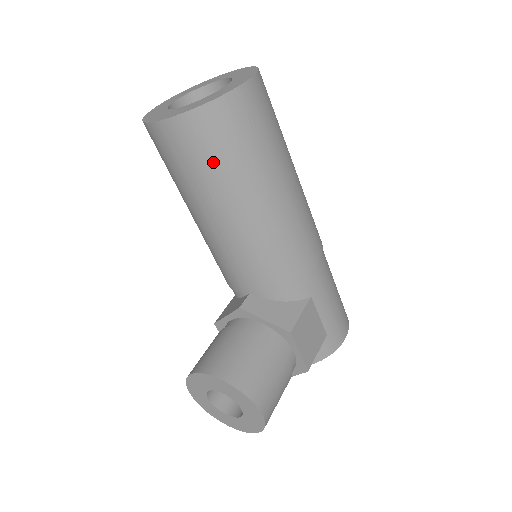
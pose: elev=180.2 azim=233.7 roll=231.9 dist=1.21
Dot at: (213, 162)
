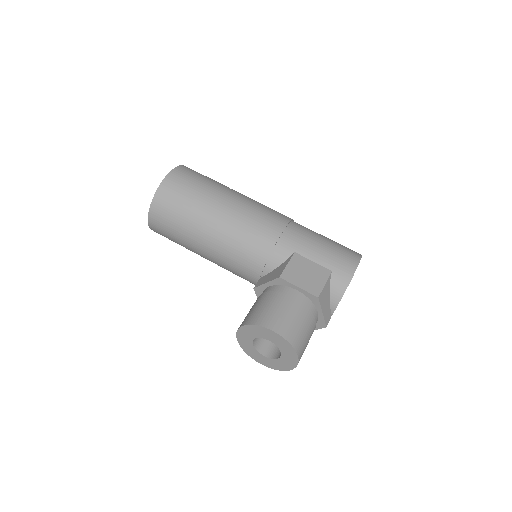
Dot at: (177, 219)
